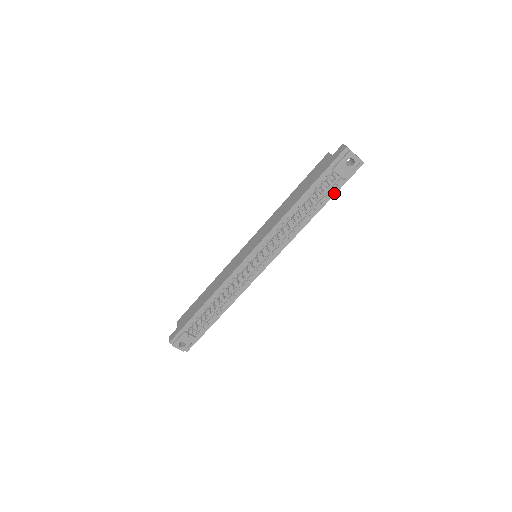
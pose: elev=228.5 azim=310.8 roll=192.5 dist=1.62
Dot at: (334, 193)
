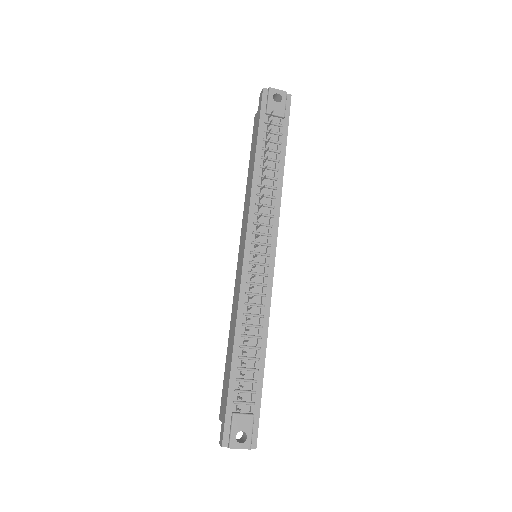
Dot at: (285, 137)
